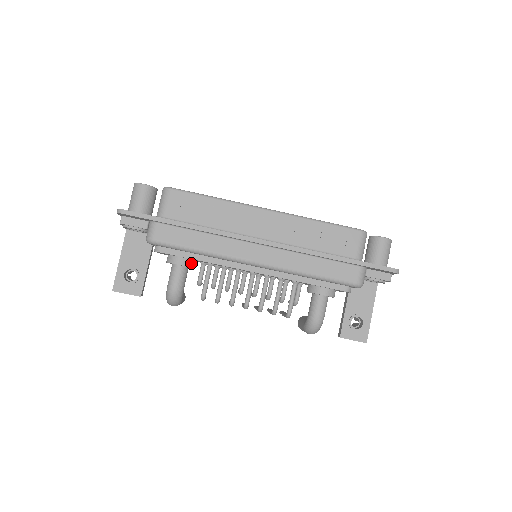
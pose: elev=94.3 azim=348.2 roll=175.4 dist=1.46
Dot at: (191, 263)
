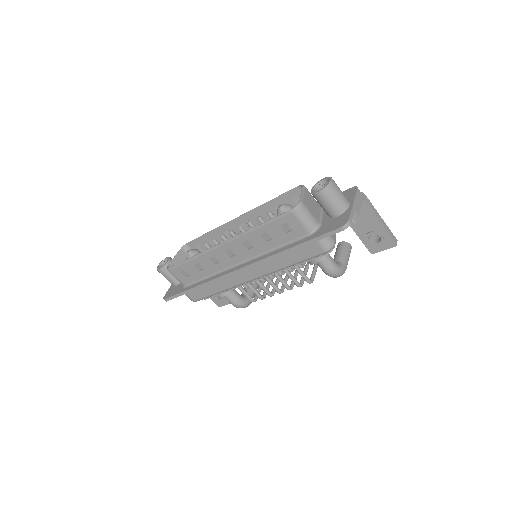
Dot at: occluded
